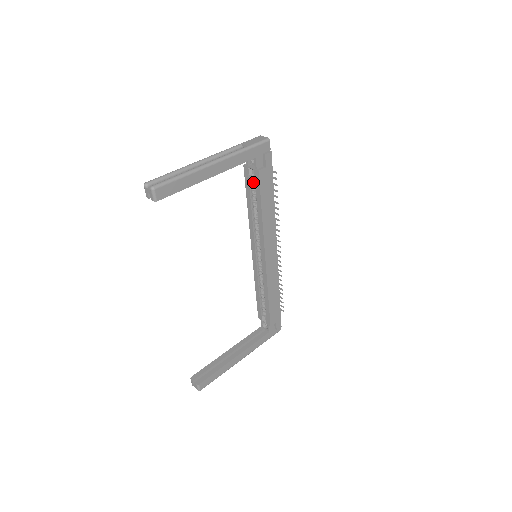
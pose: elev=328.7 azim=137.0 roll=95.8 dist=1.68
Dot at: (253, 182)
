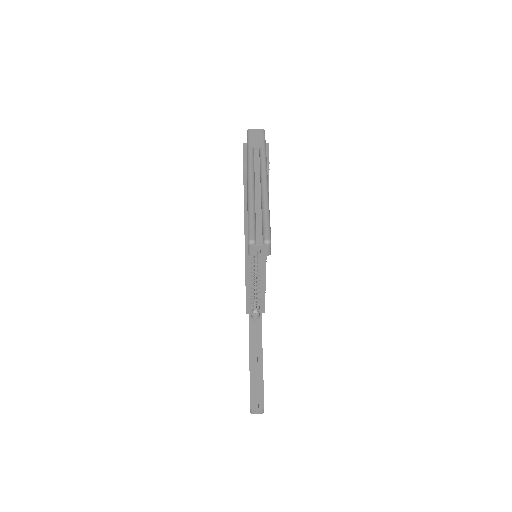
Dot at: occluded
